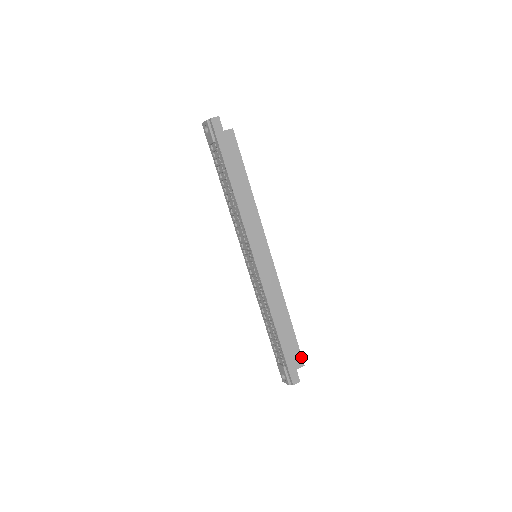
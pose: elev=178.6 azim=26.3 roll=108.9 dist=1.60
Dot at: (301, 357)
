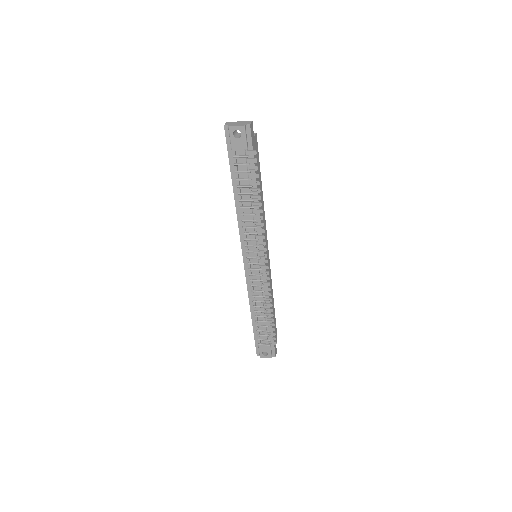
Dot at: (276, 332)
